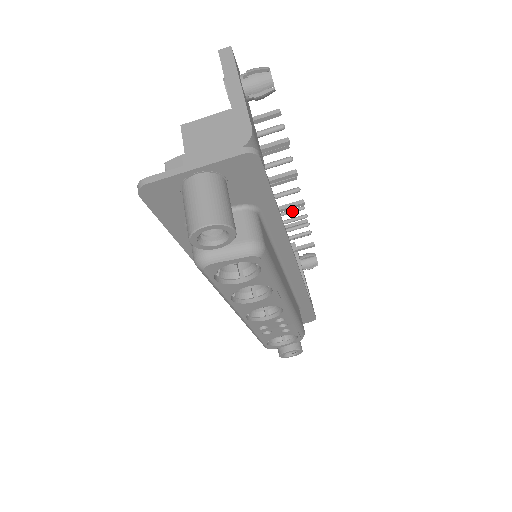
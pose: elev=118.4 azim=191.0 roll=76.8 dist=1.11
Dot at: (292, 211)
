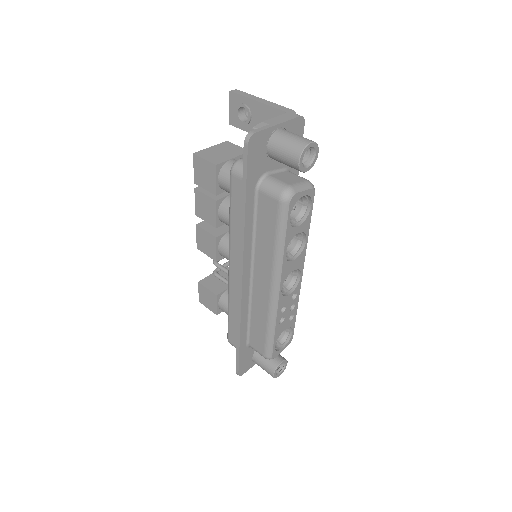
Dot at: occluded
